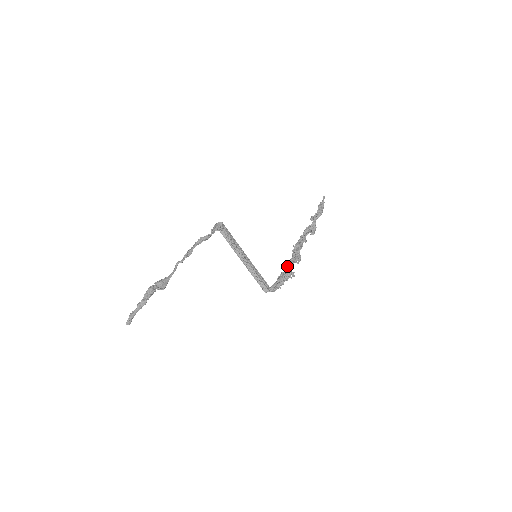
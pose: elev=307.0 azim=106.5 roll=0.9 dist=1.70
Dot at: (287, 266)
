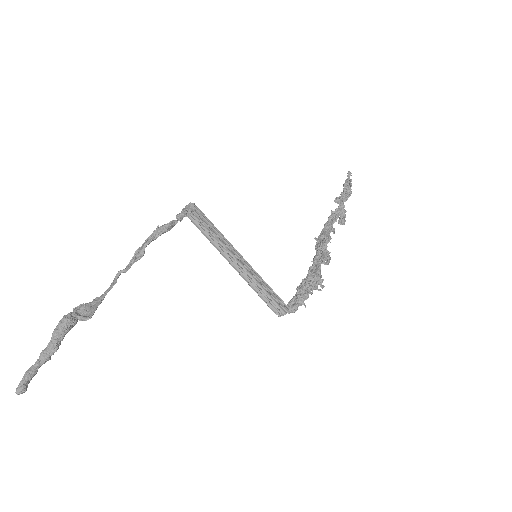
Dot at: (310, 268)
